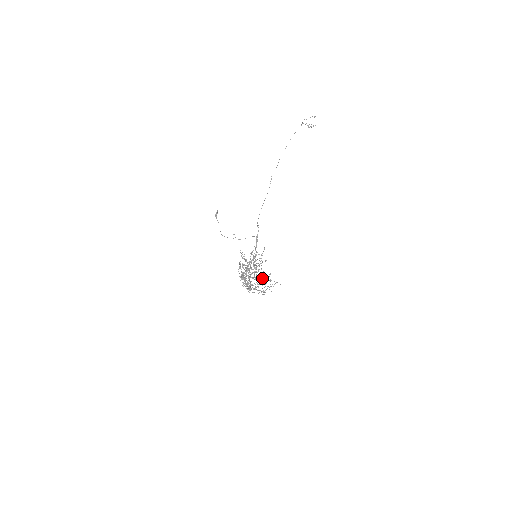
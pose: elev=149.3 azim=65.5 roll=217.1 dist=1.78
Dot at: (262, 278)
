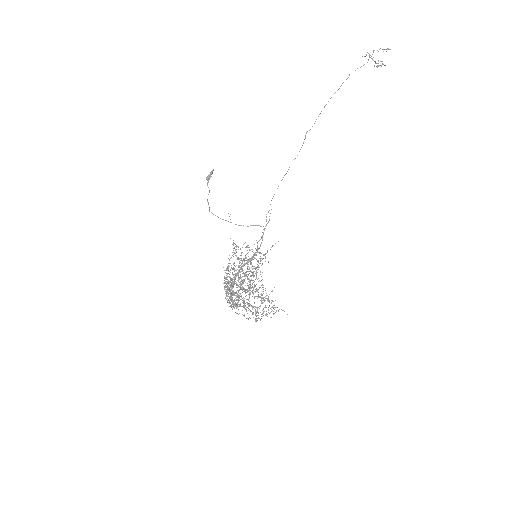
Dot at: (259, 296)
